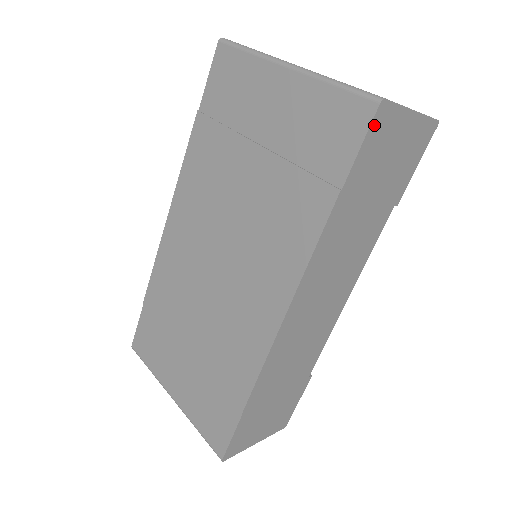
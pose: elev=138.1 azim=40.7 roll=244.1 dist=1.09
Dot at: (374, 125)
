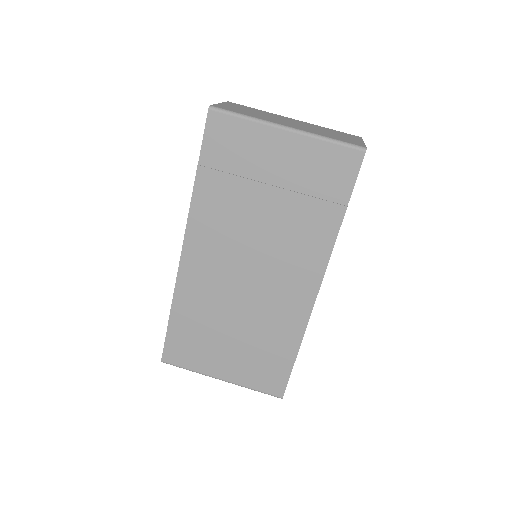
Dot at: (361, 164)
